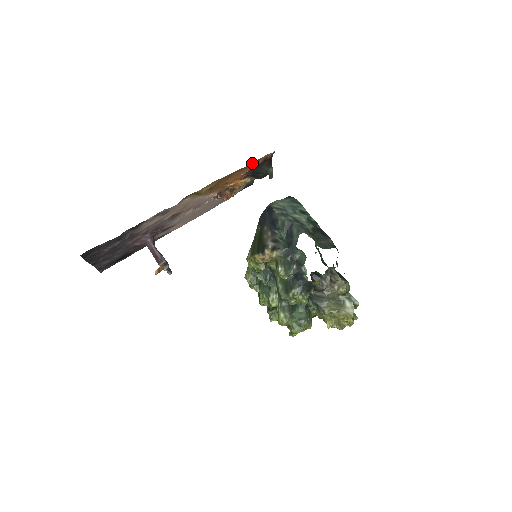
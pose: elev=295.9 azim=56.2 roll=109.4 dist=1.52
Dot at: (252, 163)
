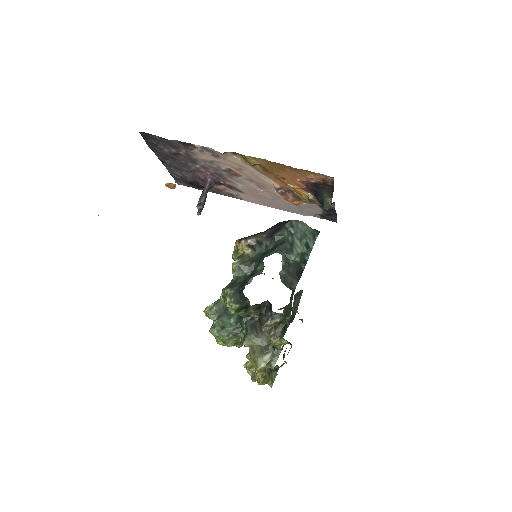
Dot at: (307, 172)
